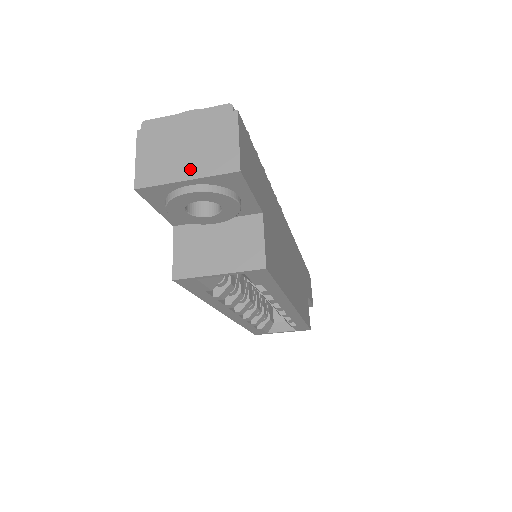
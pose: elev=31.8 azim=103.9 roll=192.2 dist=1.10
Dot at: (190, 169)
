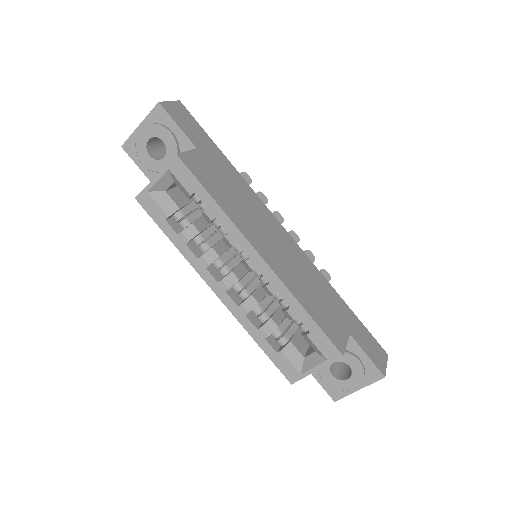
Dot at: (144, 123)
